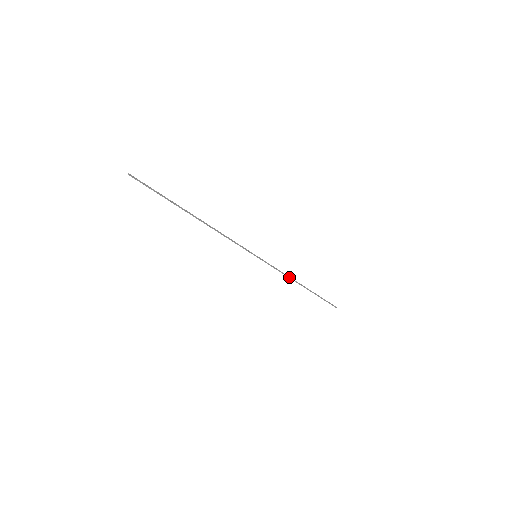
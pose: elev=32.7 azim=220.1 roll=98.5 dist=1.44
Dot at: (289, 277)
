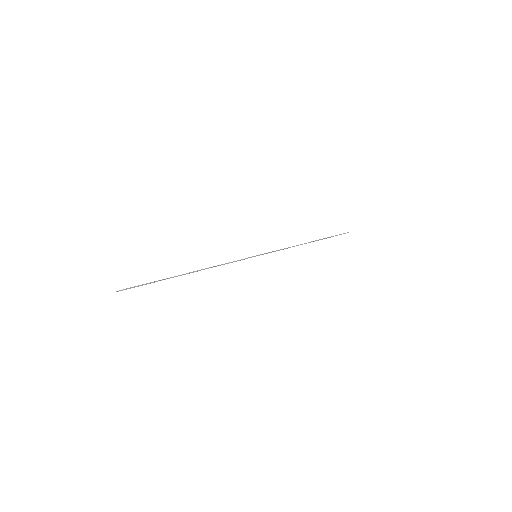
Dot at: occluded
